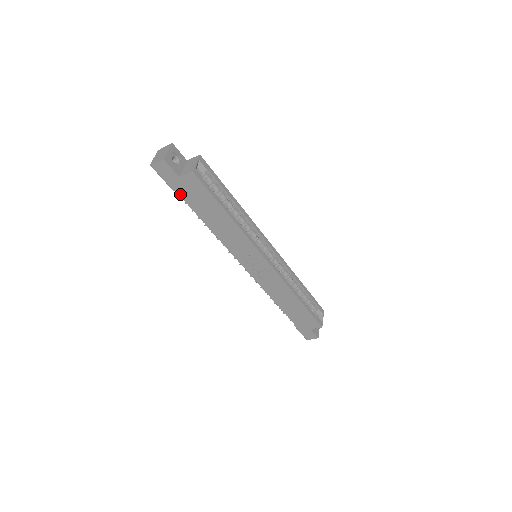
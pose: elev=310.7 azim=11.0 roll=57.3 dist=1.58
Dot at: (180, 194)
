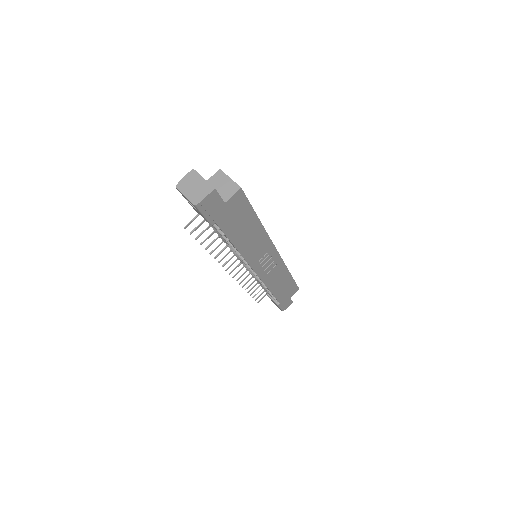
Dot at: (219, 225)
